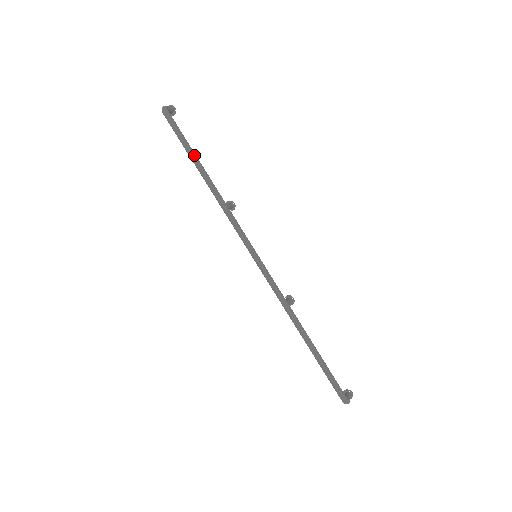
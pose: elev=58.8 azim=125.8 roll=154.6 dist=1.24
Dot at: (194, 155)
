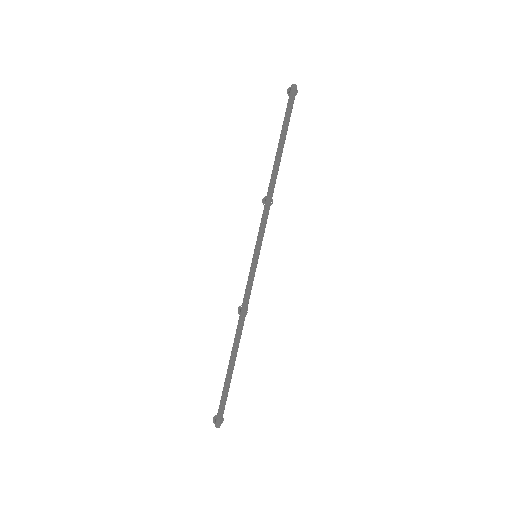
Dot at: occluded
